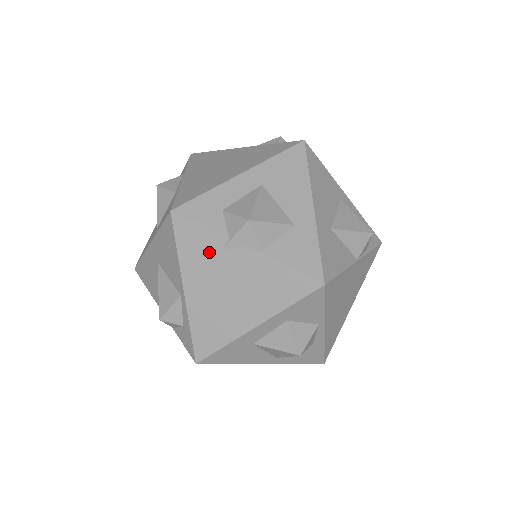
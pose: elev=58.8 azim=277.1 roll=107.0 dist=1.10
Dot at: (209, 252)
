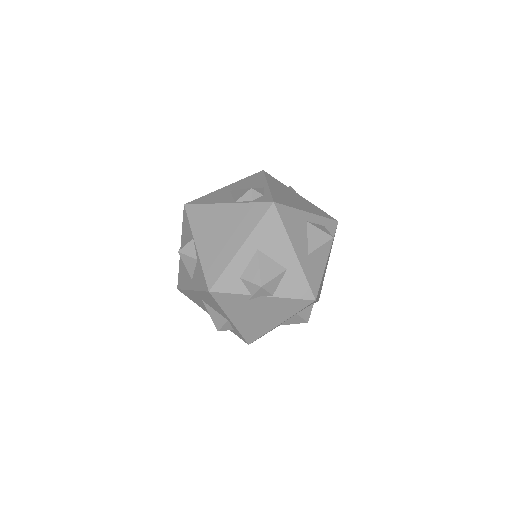
Dot at: (240, 303)
